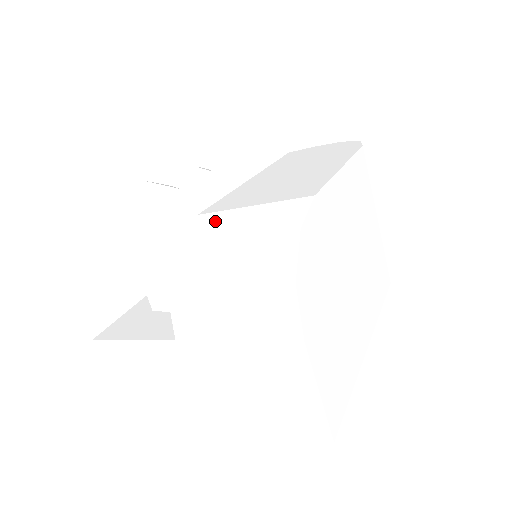
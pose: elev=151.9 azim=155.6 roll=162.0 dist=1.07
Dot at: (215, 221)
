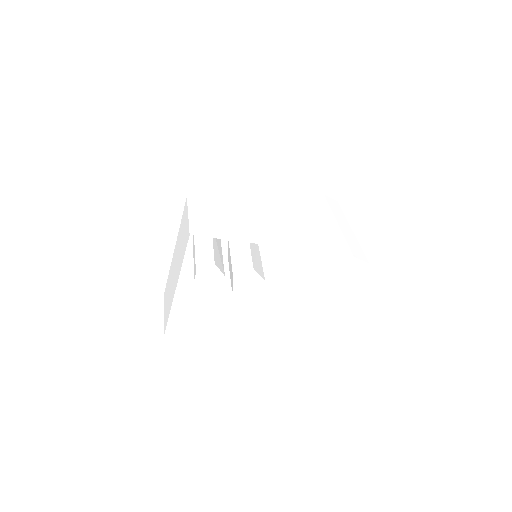
Dot at: occluded
